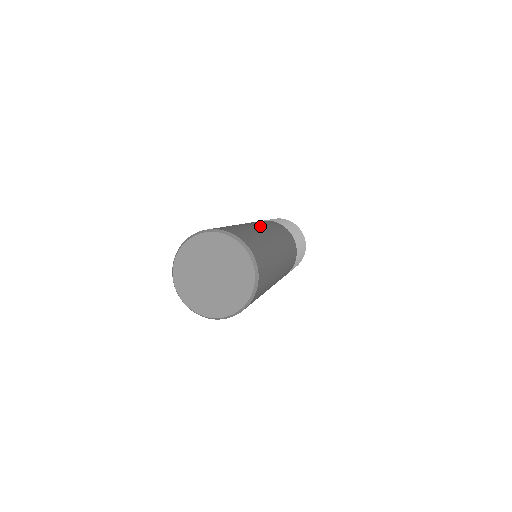
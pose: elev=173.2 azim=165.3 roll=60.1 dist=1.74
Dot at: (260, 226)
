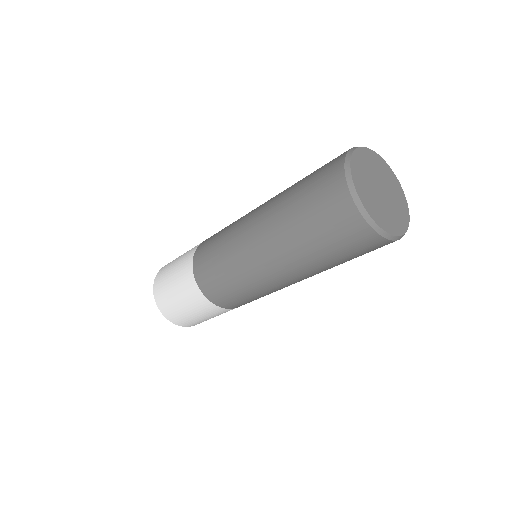
Dot at: occluded
